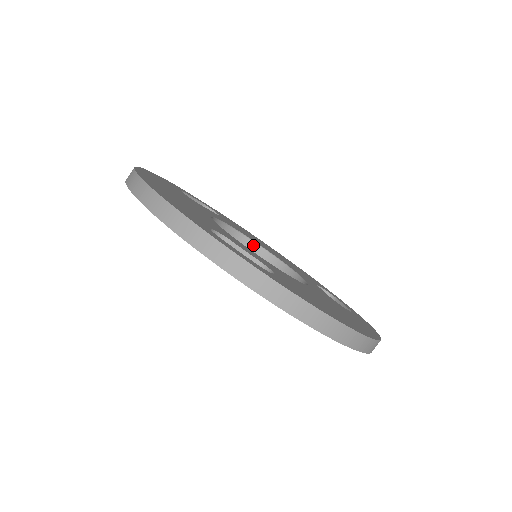
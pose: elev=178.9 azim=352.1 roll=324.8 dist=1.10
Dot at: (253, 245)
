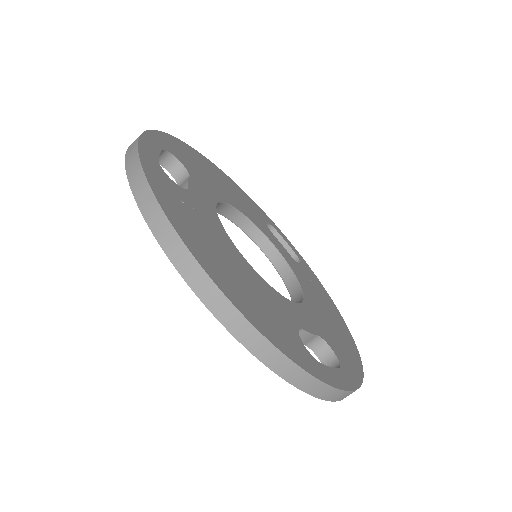
Dot at: (225, 207)
